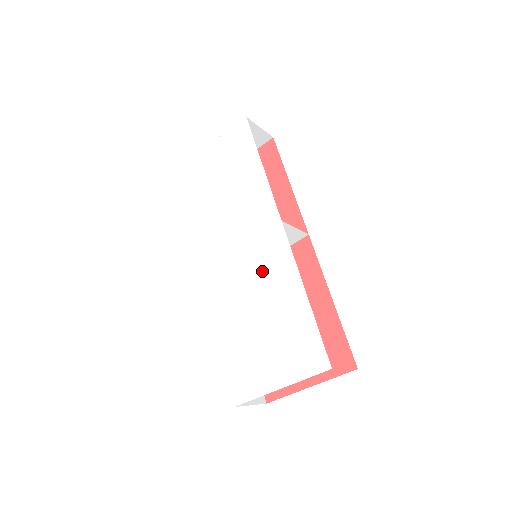
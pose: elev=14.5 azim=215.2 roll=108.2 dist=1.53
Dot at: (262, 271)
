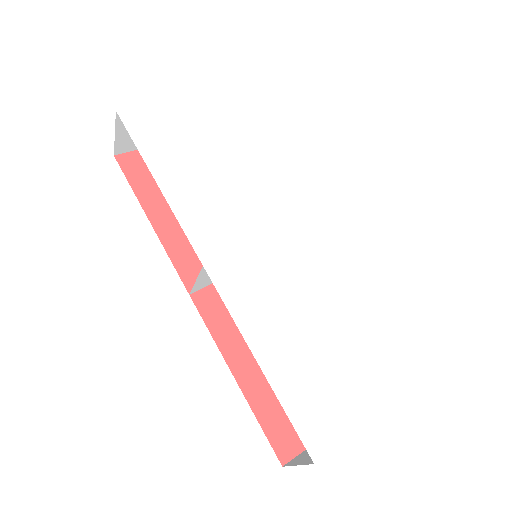
Dot at: (308, 268)
